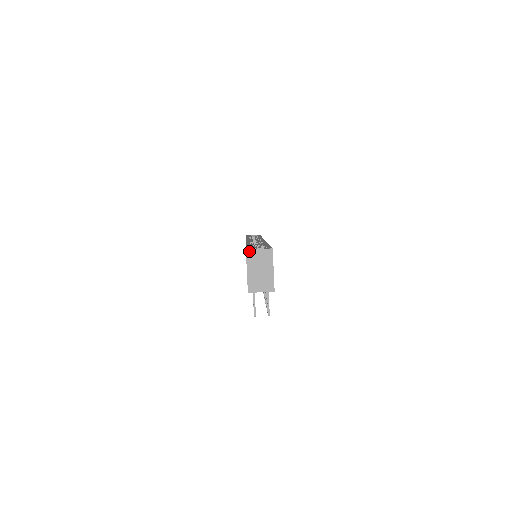
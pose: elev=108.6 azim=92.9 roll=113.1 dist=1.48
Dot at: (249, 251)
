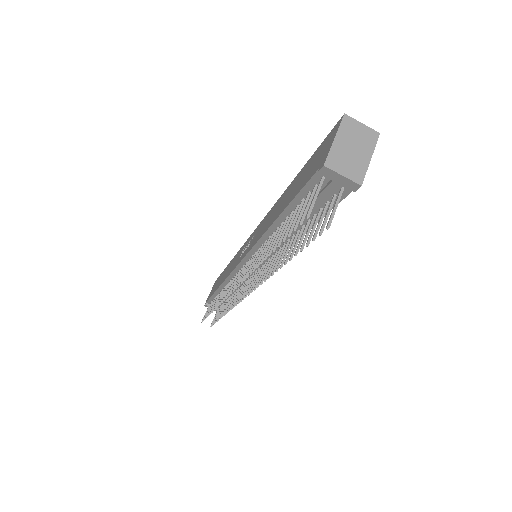
Dot at: (348, 117)
